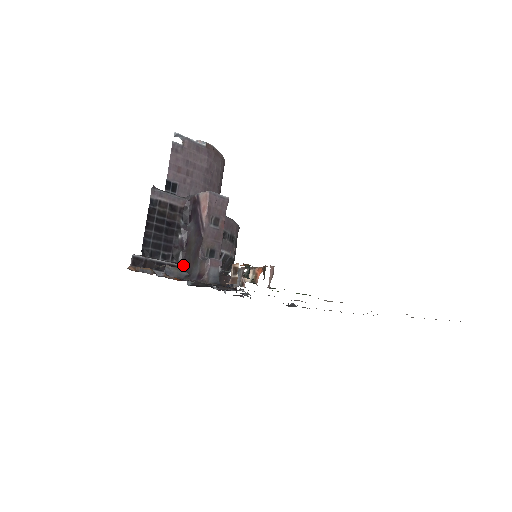
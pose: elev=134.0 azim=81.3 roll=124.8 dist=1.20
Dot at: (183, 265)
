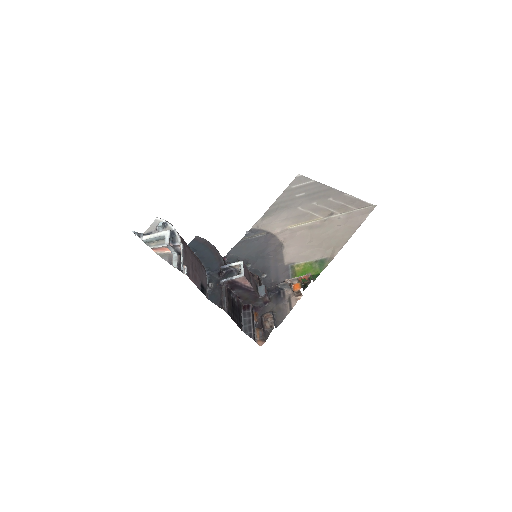
Dot at: (249, 306)
